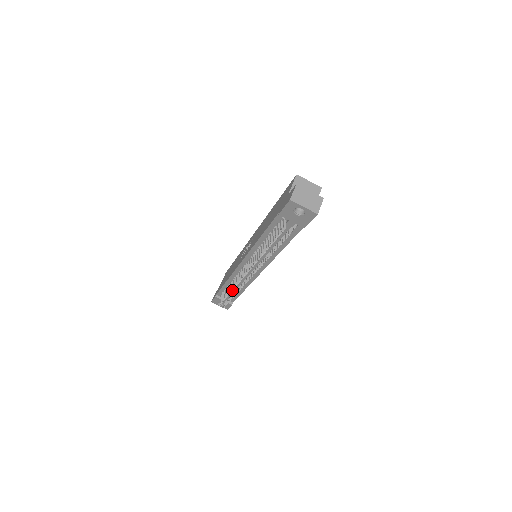
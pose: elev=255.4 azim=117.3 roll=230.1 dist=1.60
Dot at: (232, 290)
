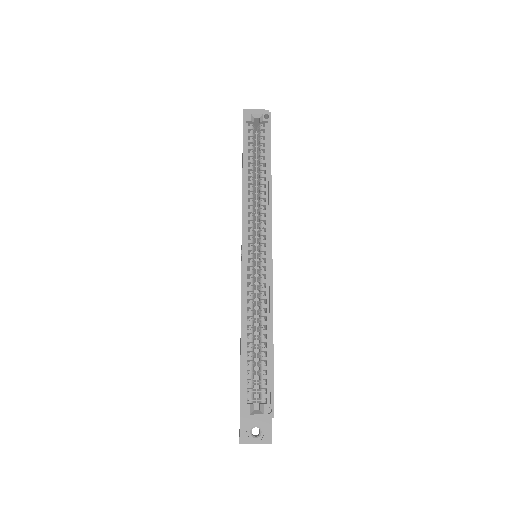
Dot at: occluded
